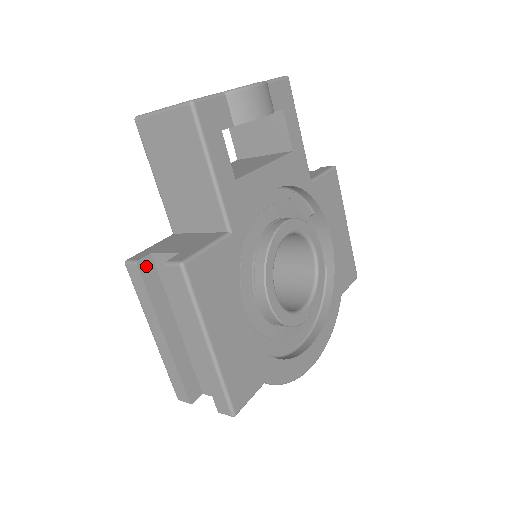
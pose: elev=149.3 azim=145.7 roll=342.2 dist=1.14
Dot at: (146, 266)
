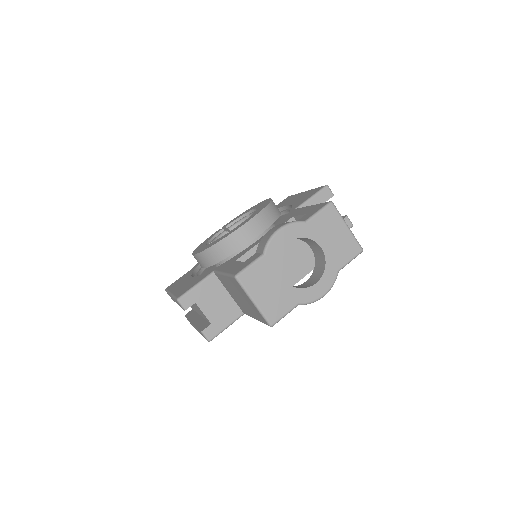
Dot at: (189, 306)
